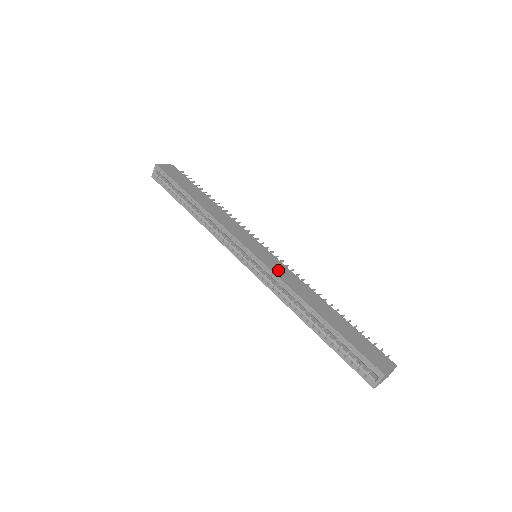
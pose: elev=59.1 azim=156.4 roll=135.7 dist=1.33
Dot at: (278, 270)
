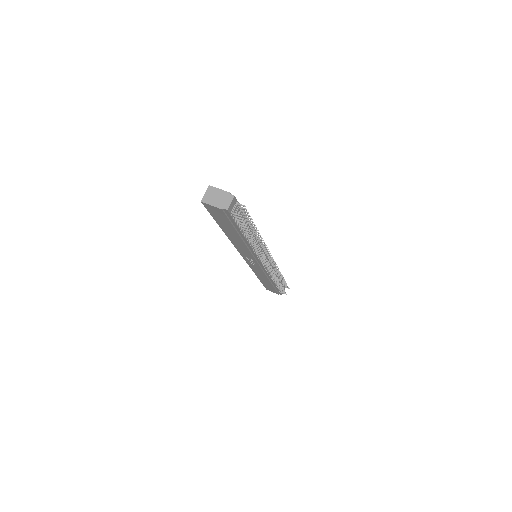
Dot at: occluded
